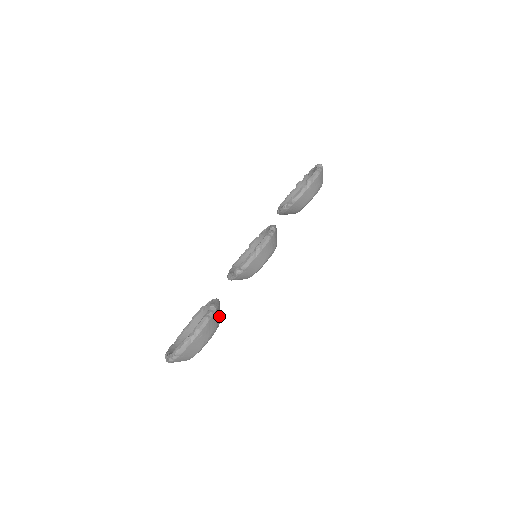
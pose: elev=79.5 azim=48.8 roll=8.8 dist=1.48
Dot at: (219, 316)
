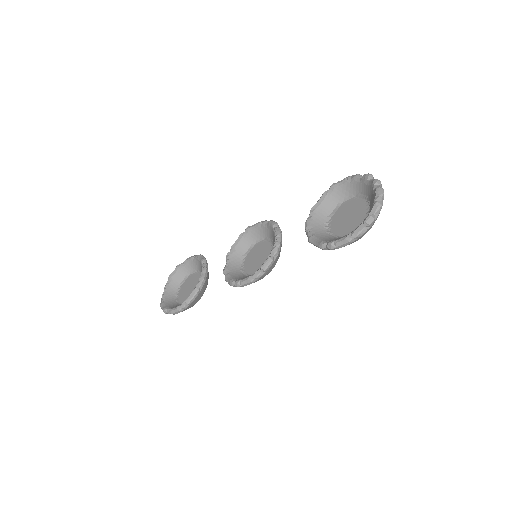
Dot at: (197, 300)
